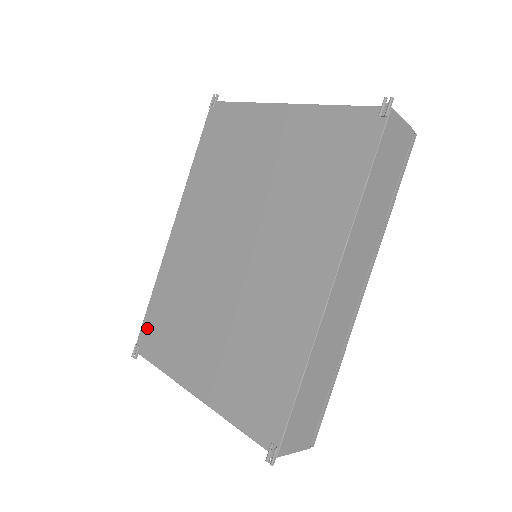
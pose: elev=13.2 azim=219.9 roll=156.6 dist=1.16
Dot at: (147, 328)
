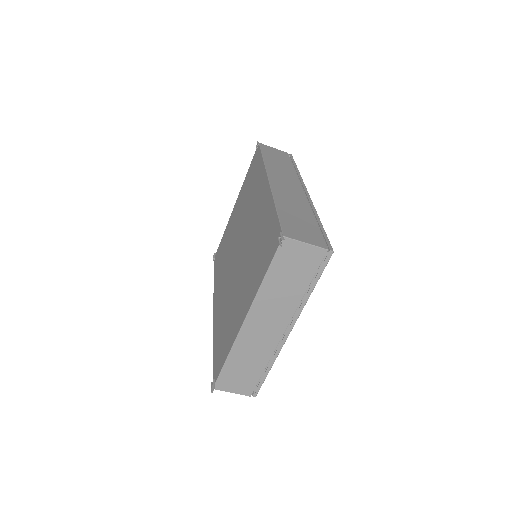
Dot at: (215, 363)
